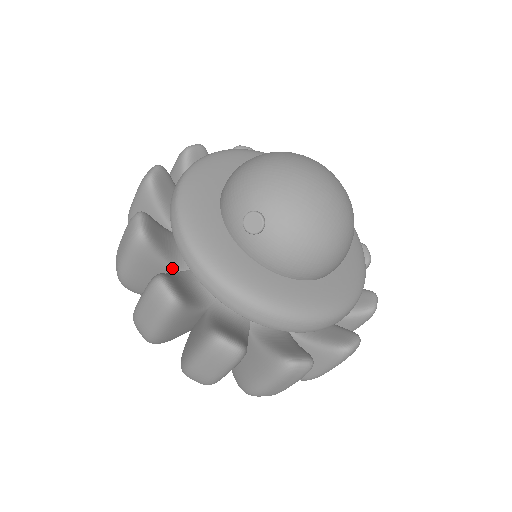
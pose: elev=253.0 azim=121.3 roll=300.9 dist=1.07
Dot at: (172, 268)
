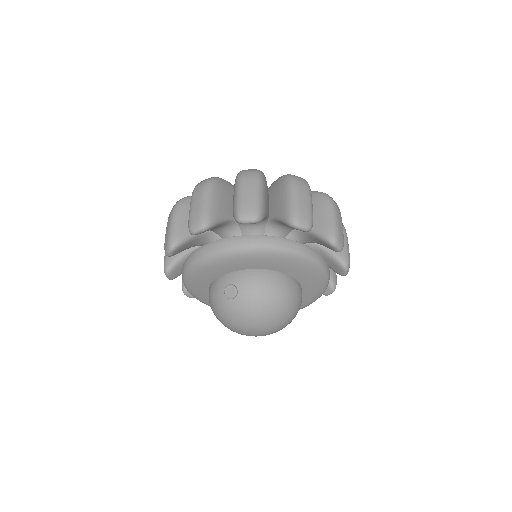
Dot at: occluded
